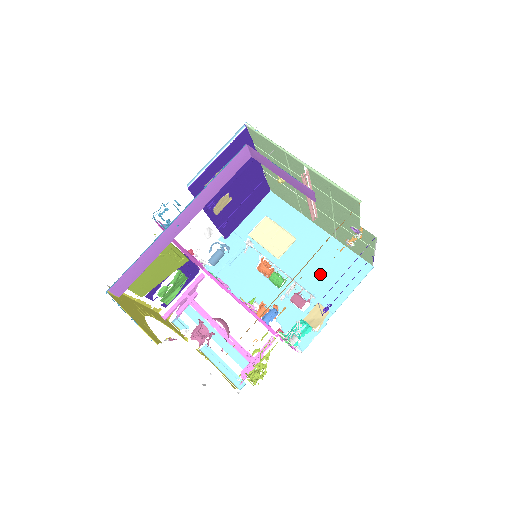
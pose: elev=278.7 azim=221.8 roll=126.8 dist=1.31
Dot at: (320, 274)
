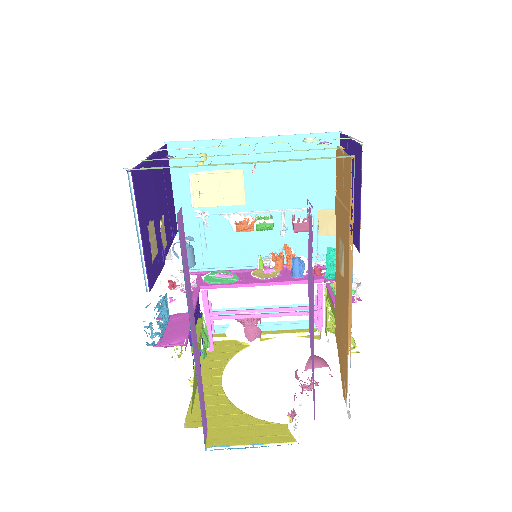
Dot at: (297, 183)
